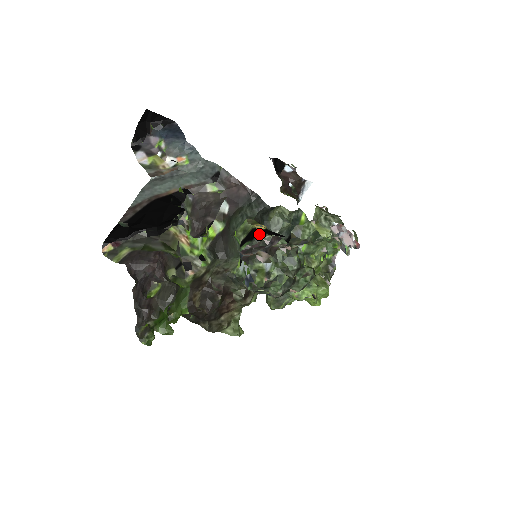
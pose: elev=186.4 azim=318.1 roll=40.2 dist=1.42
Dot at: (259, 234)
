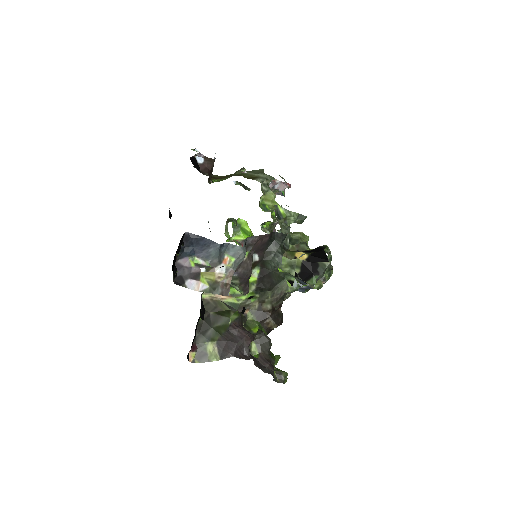
Dot at: (317, 266)
